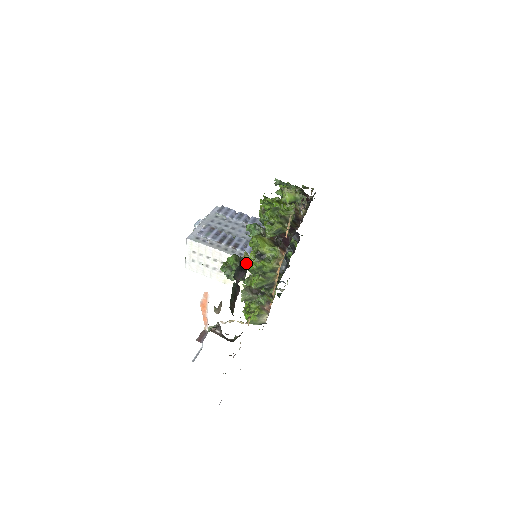
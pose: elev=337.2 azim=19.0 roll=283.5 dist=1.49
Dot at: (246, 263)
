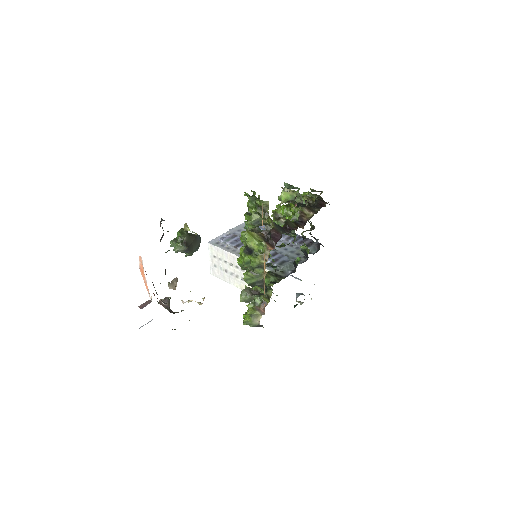
Dot at: (194, 238)
